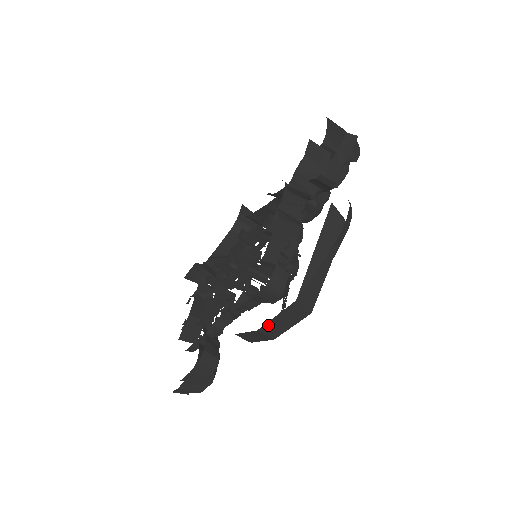
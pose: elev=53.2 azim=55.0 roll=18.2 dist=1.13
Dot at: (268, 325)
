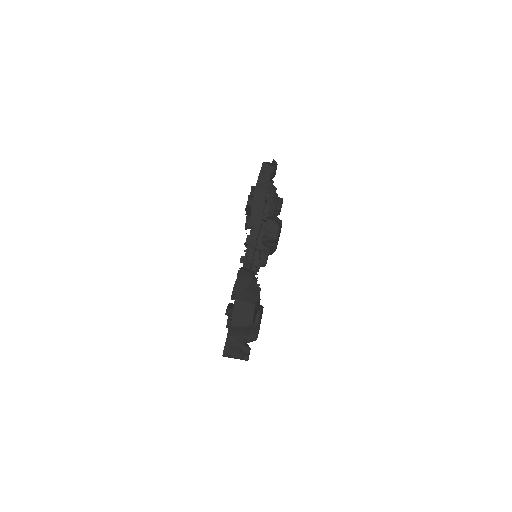
Dot at: (258, 183)
